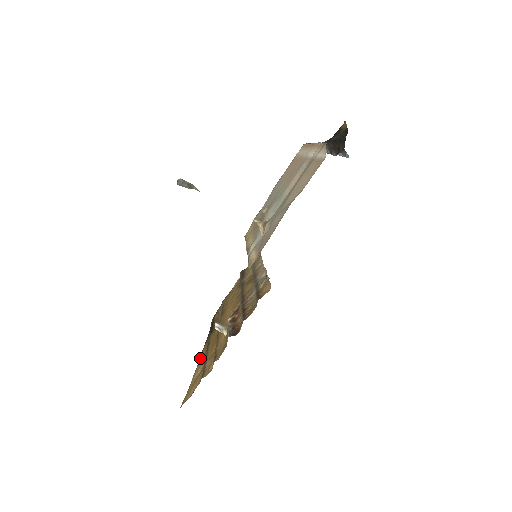
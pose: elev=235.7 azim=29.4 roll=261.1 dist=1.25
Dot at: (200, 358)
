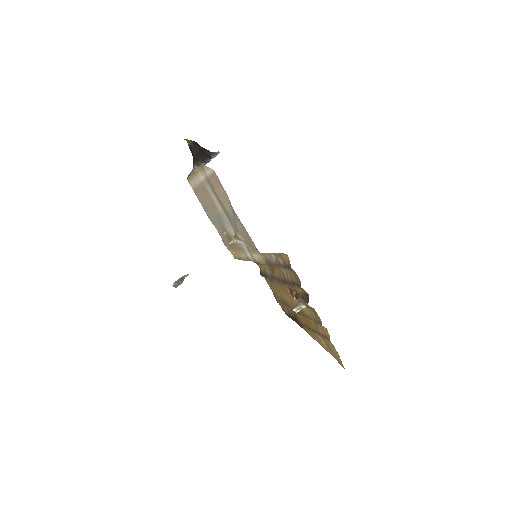
Dot at: (314, 338)
